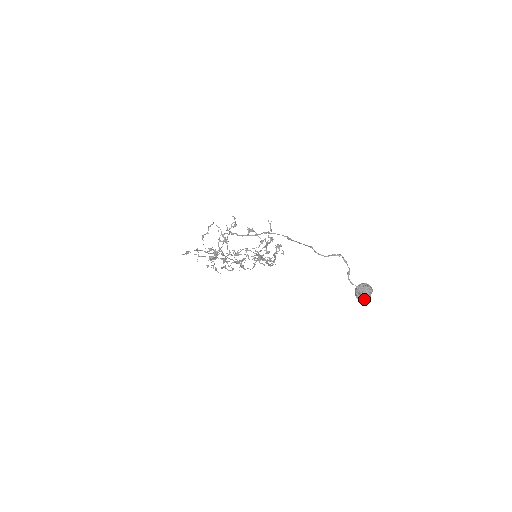
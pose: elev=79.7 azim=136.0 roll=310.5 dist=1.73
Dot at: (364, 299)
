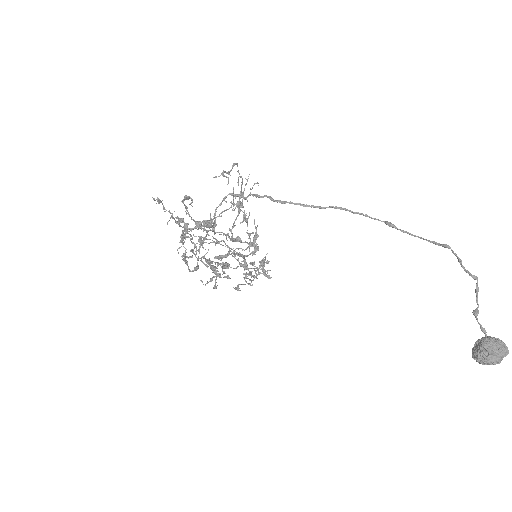
Dot at: (485, 364)
